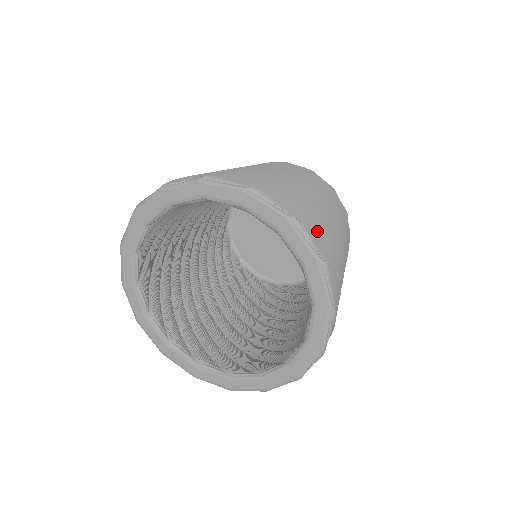
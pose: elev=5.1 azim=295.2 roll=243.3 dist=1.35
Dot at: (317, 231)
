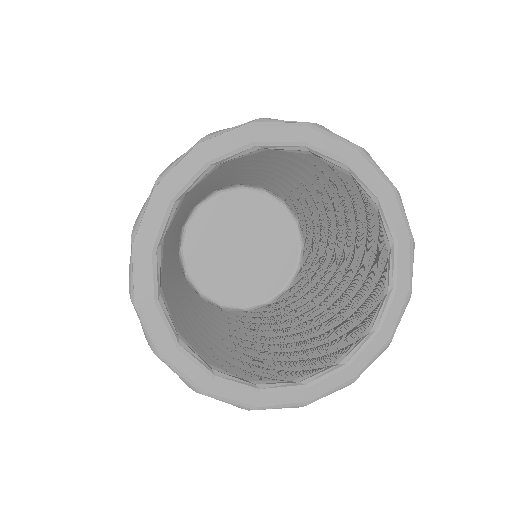
Dot at: occluded
